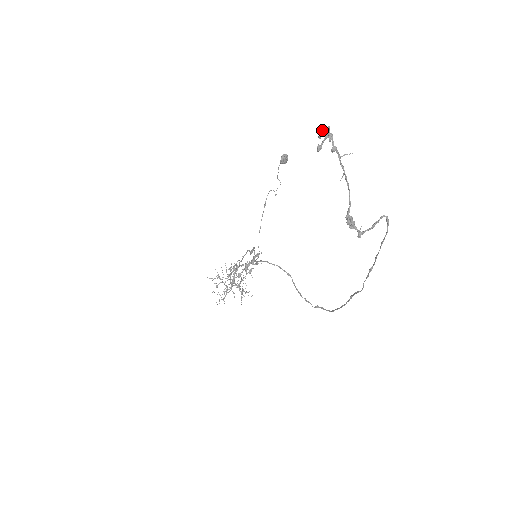
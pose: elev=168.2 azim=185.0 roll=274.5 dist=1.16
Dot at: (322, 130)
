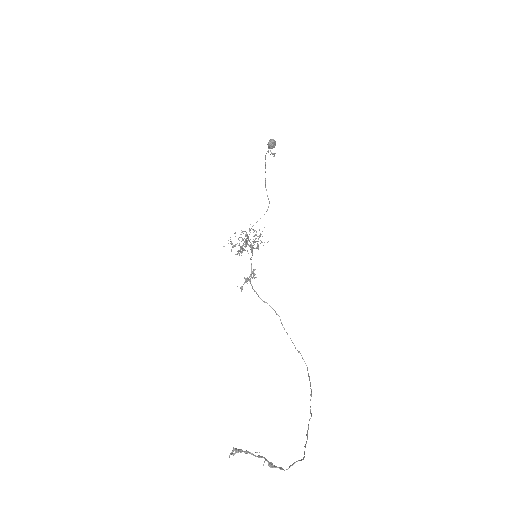
Dot at: (232, 450)
